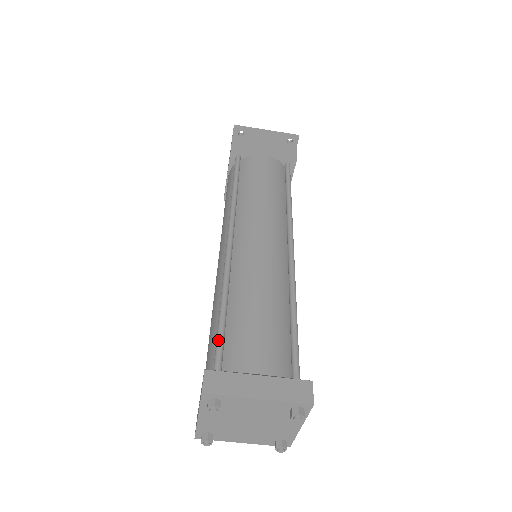
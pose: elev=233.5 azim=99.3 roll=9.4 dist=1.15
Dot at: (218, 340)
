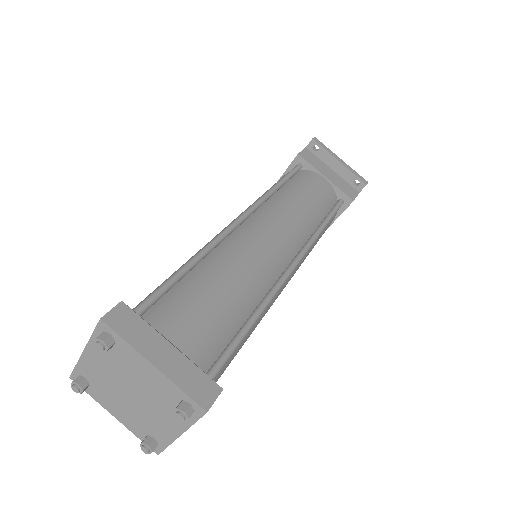
Dot at: (159, 288)
